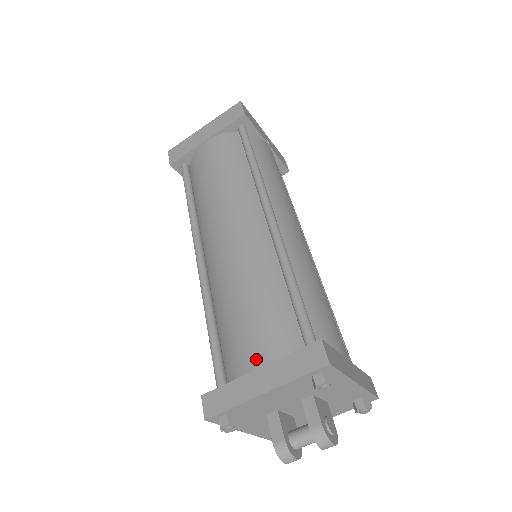
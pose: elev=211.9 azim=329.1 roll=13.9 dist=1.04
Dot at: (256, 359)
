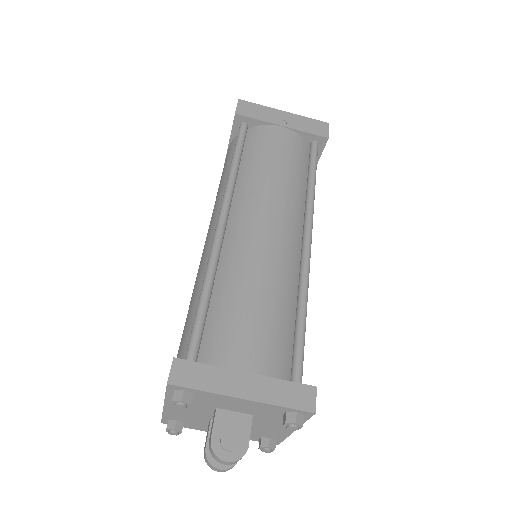
Dot at: occluded
